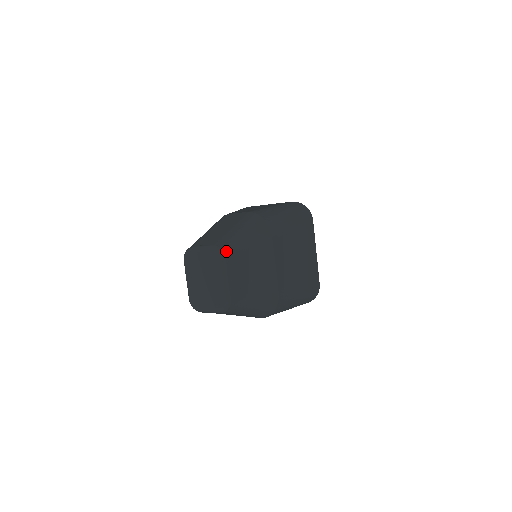
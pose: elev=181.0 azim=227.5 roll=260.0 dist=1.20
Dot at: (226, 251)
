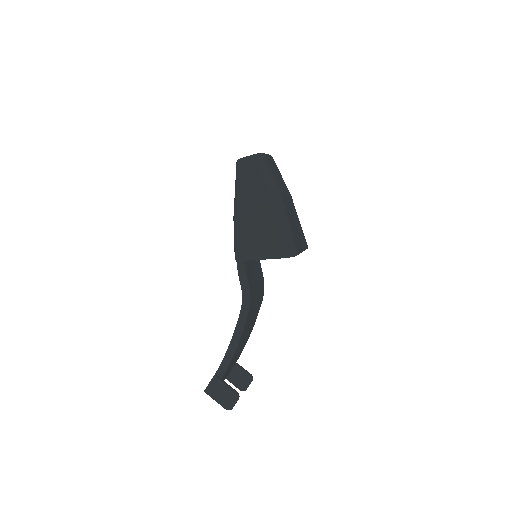
Dot at: (273, 159)
